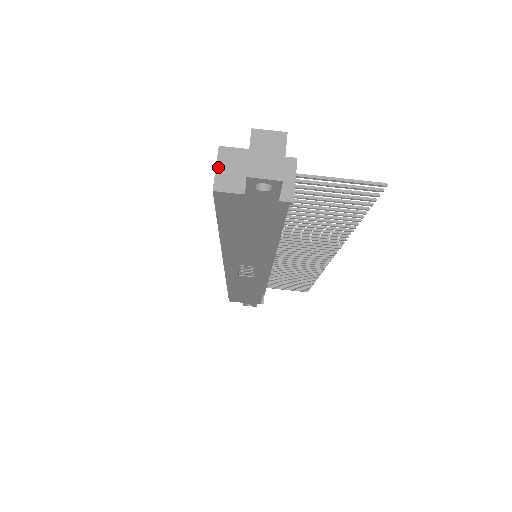
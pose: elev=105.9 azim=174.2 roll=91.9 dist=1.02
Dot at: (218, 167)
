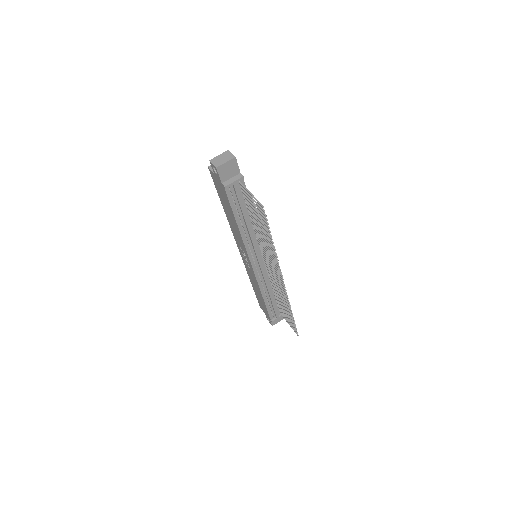
Dot at: occluded
